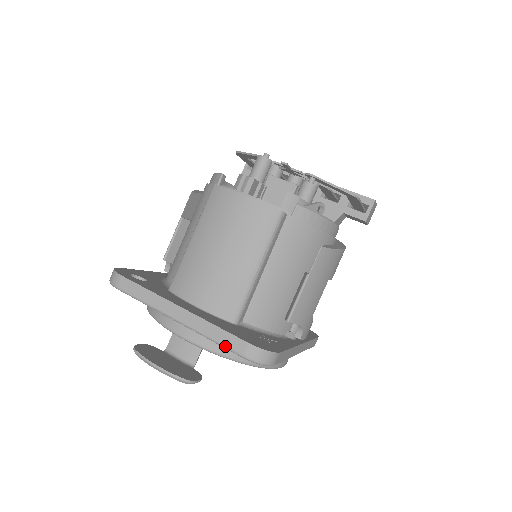
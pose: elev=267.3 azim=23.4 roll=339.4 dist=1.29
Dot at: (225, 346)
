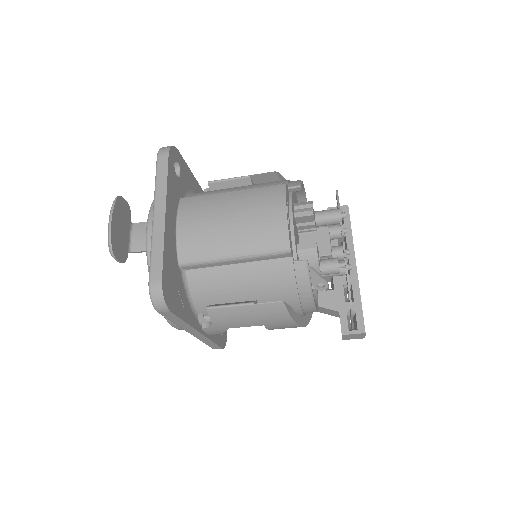
Dot at: (151, 264)
